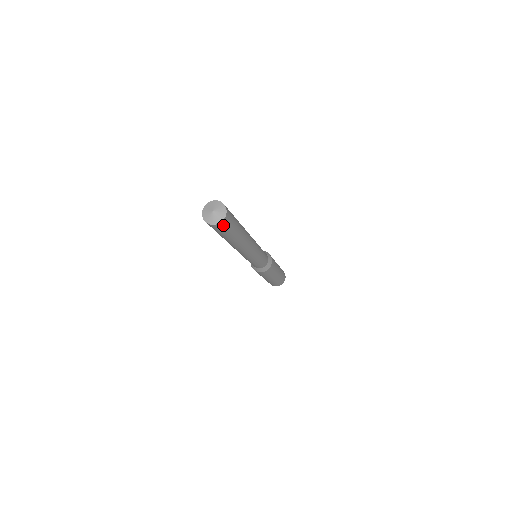
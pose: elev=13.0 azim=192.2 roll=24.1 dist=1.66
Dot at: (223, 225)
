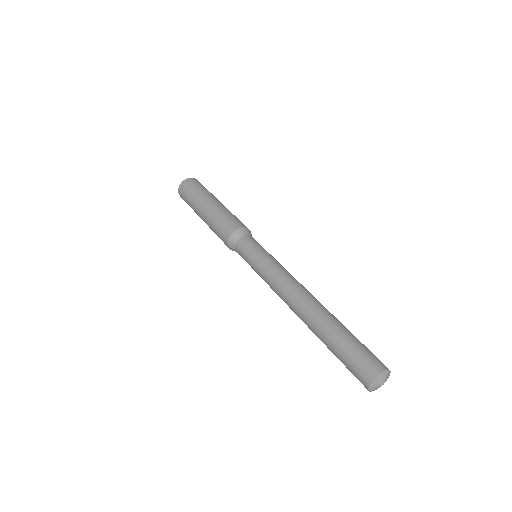
Dot at: occluded
